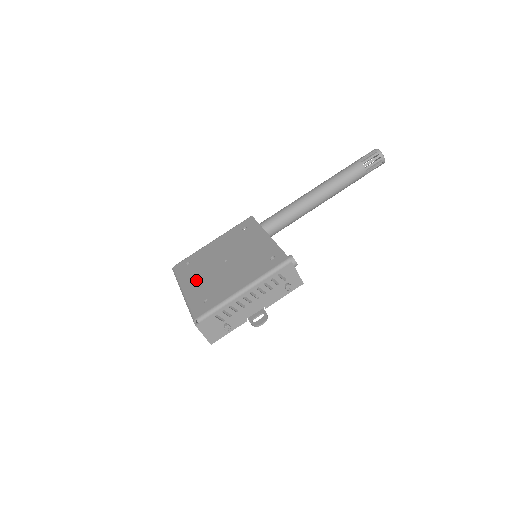
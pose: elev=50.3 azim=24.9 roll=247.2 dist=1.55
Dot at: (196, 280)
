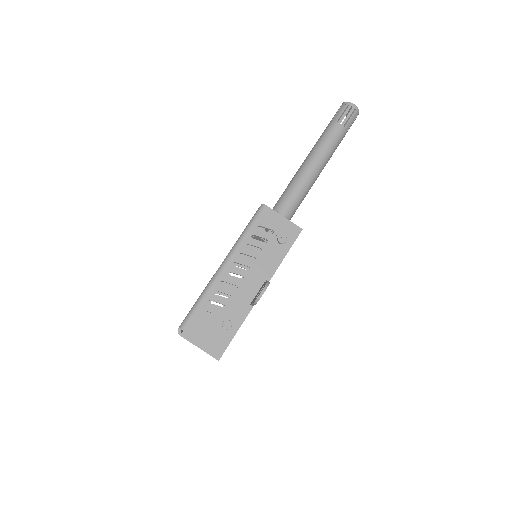
Dot at: occluded
